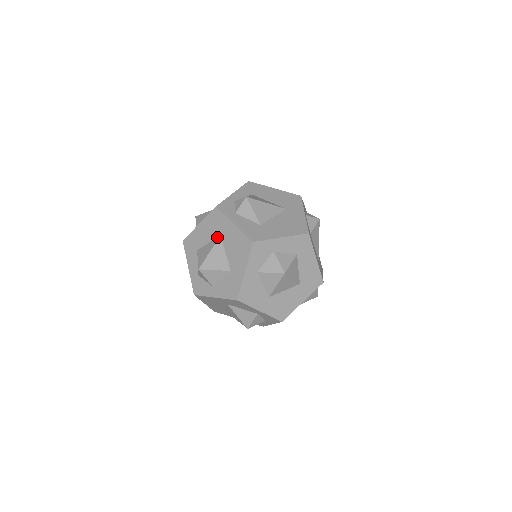
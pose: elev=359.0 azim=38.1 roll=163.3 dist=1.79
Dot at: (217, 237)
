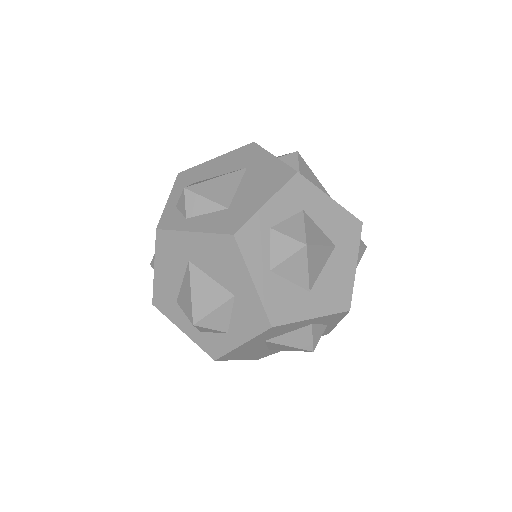
Dot at: (186, 266)
